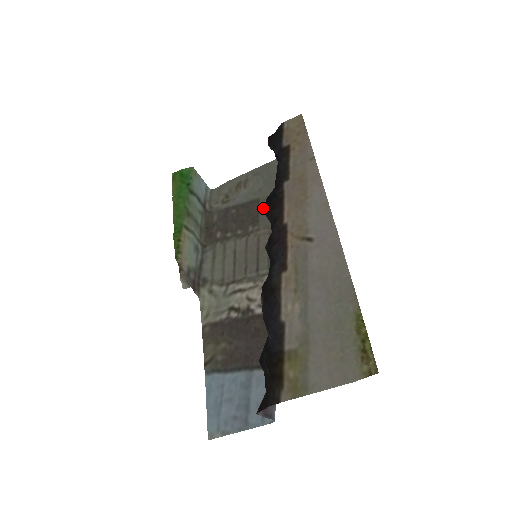
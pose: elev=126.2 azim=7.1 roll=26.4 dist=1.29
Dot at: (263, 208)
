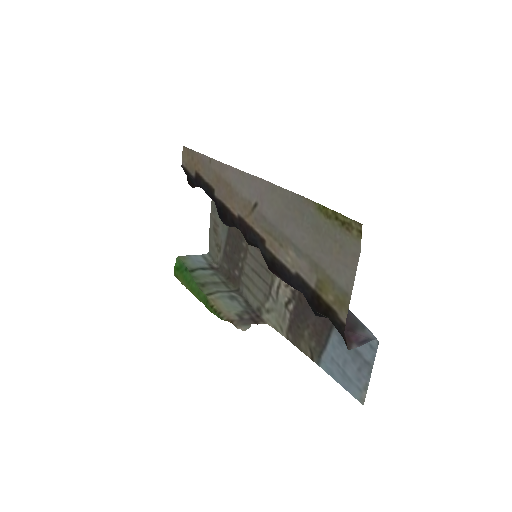
Dot at: occluded
